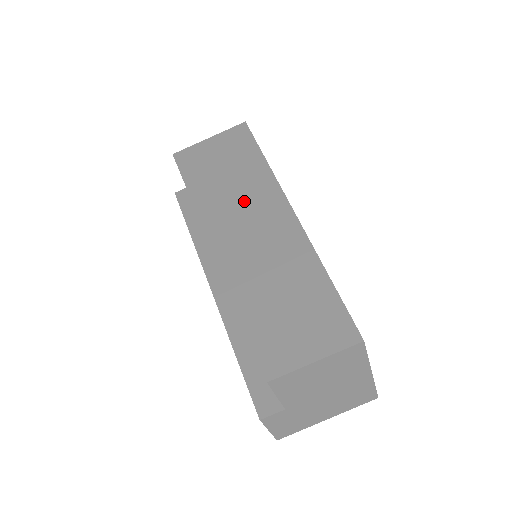
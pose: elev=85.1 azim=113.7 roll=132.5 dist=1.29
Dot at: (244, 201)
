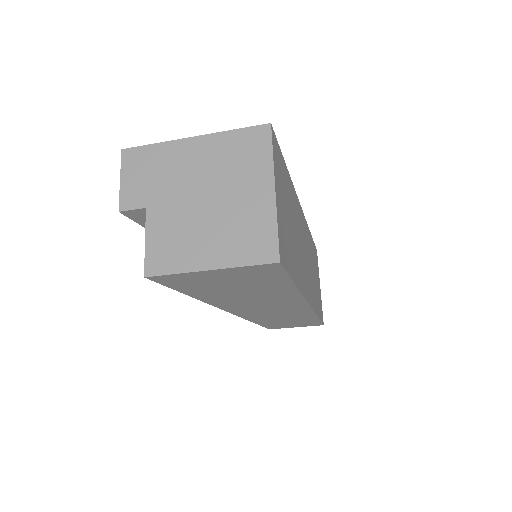
Dot at: (265, 304)
